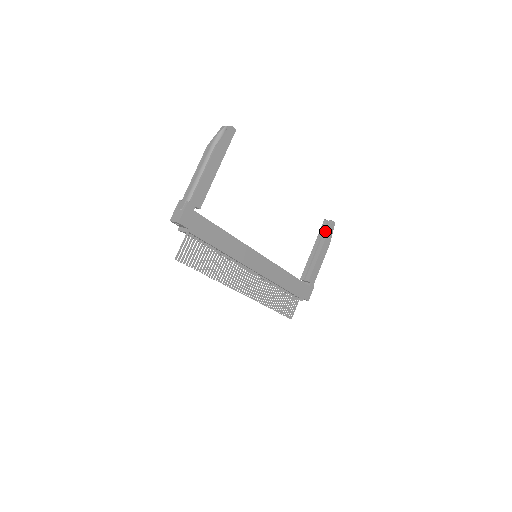
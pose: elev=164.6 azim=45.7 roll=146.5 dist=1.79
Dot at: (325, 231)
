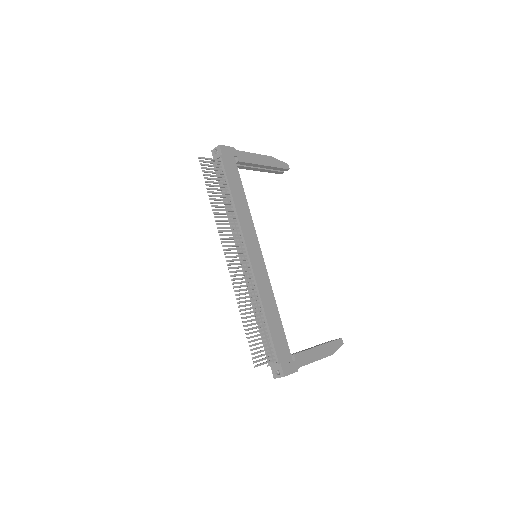
Dot at: (330, 341)
